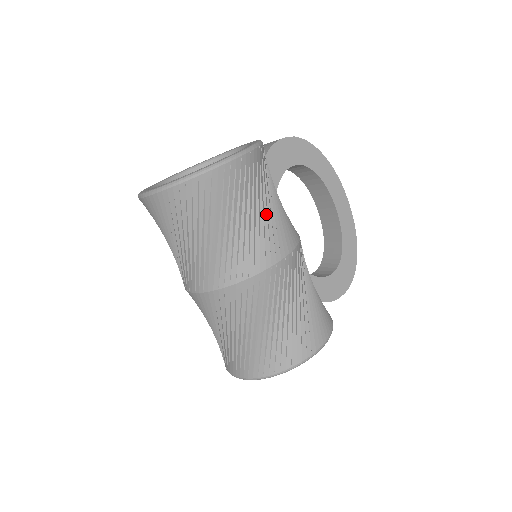
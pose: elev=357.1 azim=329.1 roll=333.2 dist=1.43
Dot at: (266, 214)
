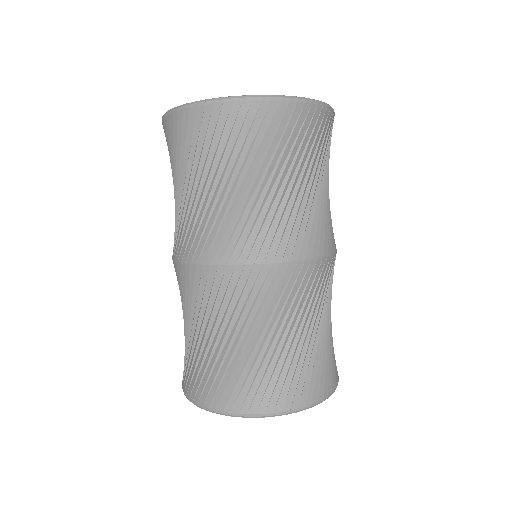
Dot at: occluded
